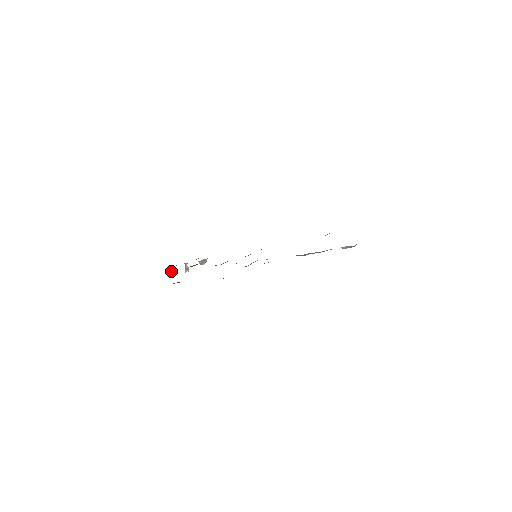
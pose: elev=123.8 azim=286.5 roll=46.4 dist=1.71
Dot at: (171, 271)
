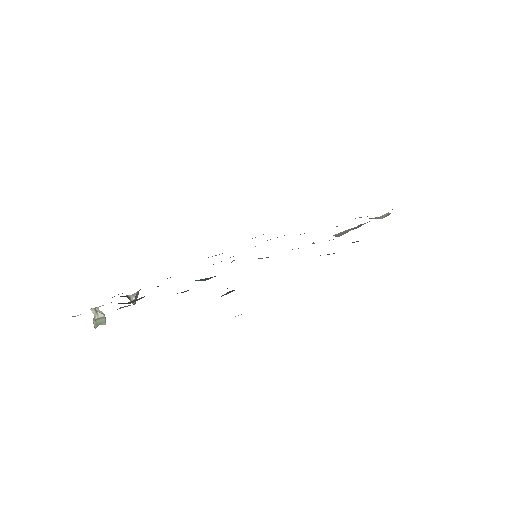
Dot at: (121, 307)
